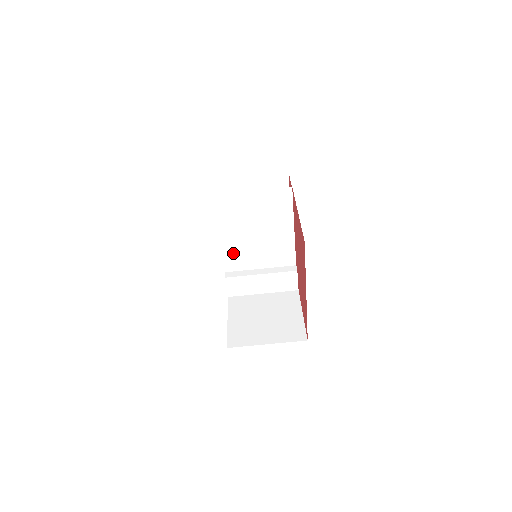
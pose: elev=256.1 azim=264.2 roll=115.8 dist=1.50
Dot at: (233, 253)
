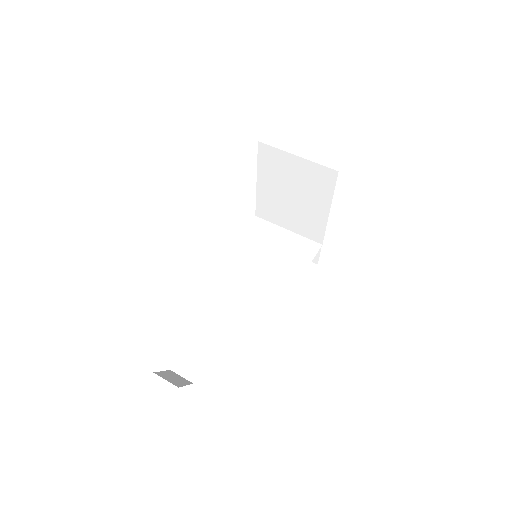
Dot at: (229, 266)
